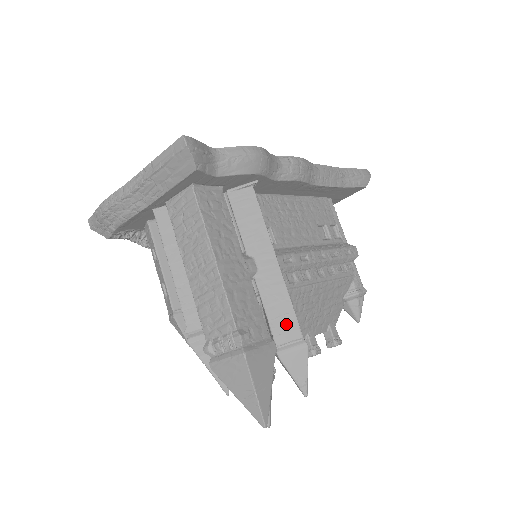
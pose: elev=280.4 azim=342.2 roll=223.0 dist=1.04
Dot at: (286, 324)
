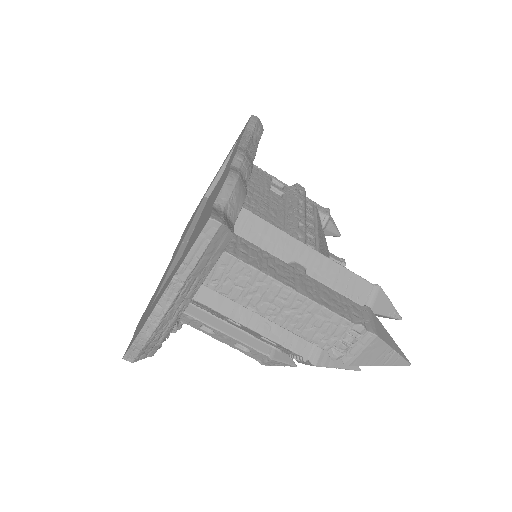
Dot at: (355, 286)
